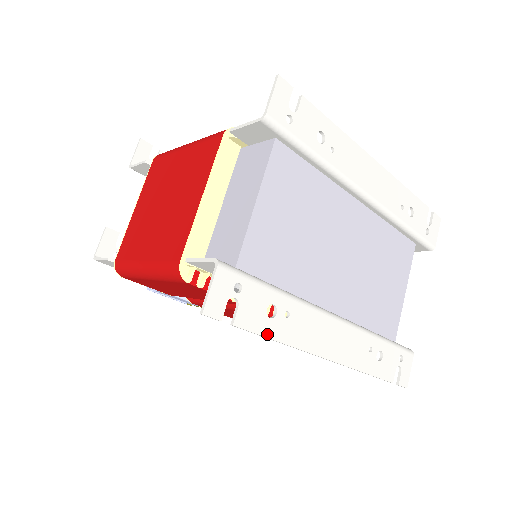
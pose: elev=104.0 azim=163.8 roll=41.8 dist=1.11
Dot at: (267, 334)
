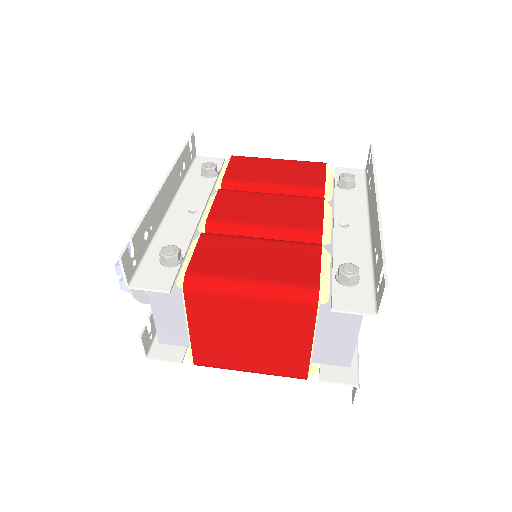
Dot at: occluded
